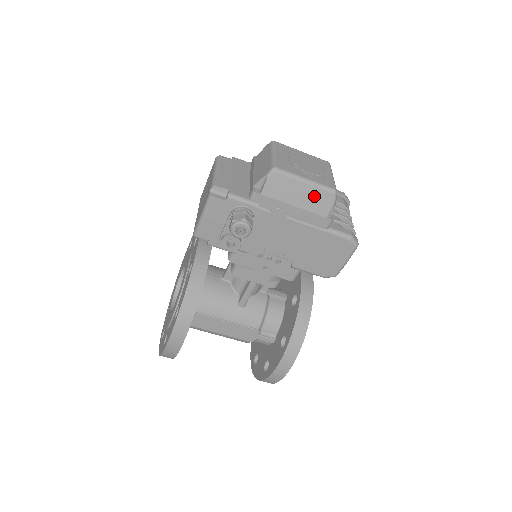
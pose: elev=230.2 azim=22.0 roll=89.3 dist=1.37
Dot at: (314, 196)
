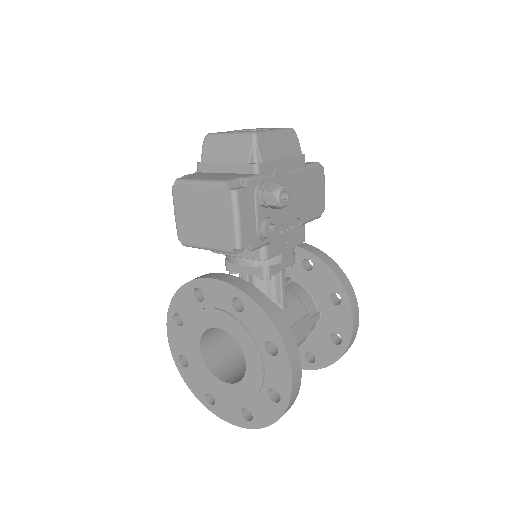
Dot at: (287, 141)
